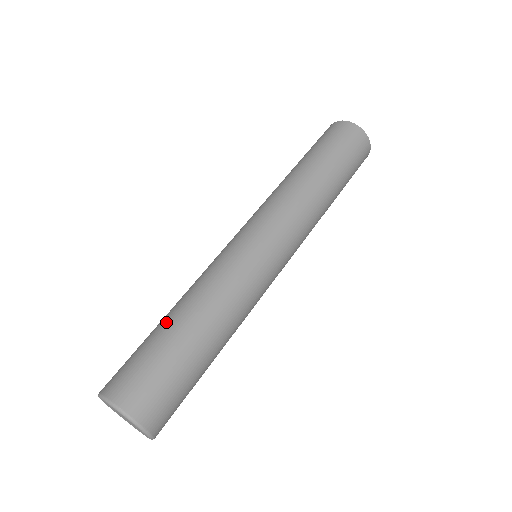
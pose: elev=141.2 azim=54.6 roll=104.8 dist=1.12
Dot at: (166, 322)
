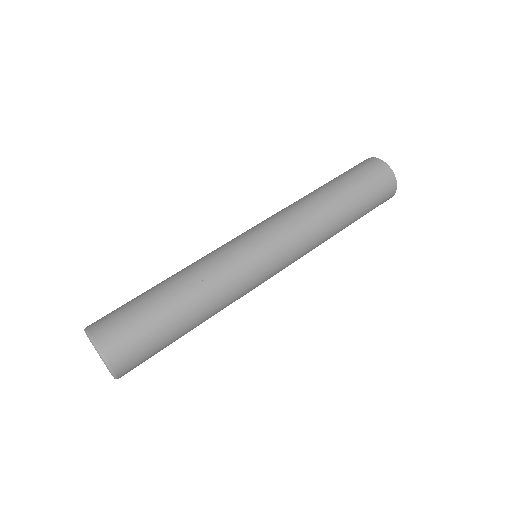
Dot at: (154, 286)
